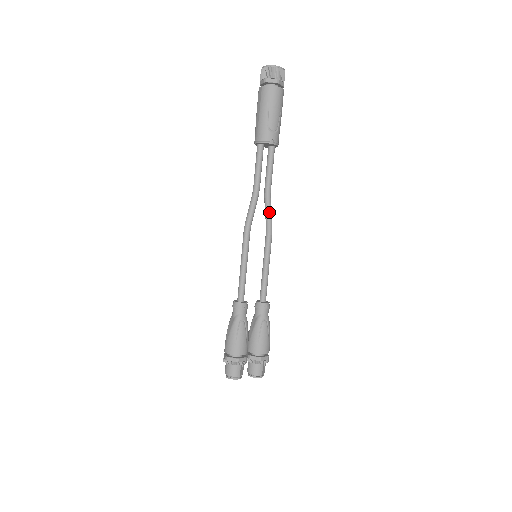
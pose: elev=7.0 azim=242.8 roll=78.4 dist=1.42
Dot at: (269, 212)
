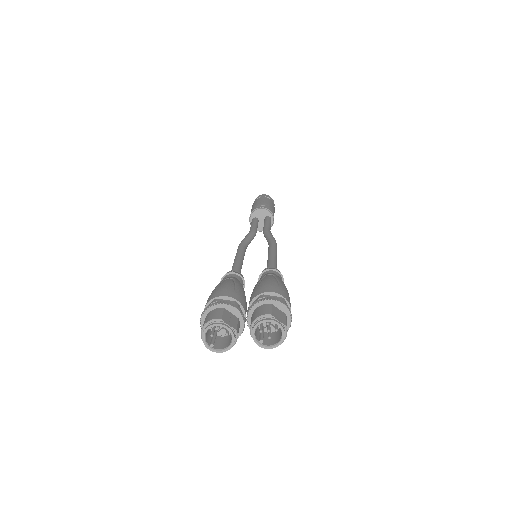
Dot at: (268, 235)
